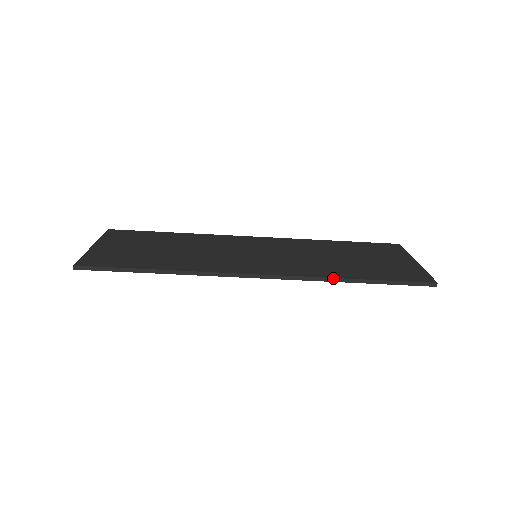
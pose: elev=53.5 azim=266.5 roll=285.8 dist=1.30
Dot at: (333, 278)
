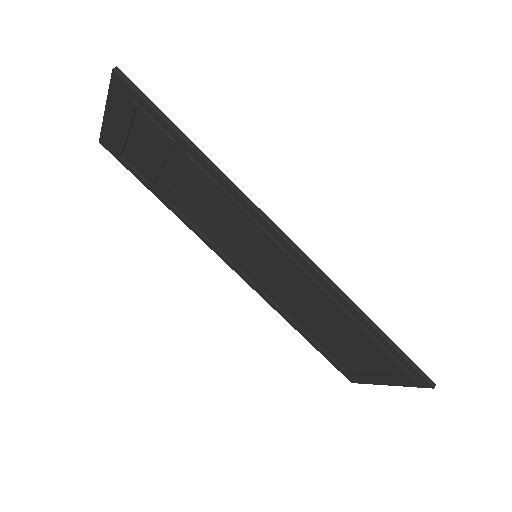
Dot at: (352, 301)
